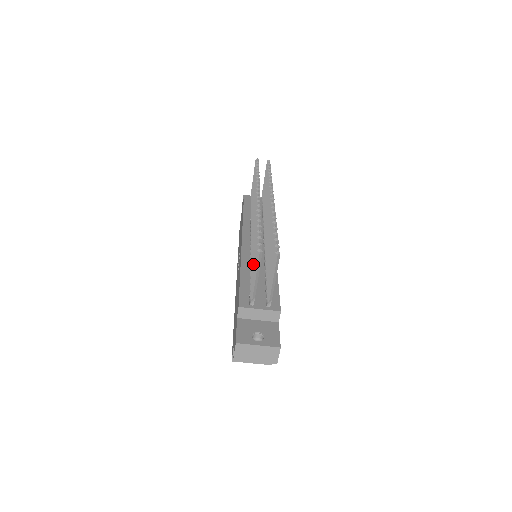
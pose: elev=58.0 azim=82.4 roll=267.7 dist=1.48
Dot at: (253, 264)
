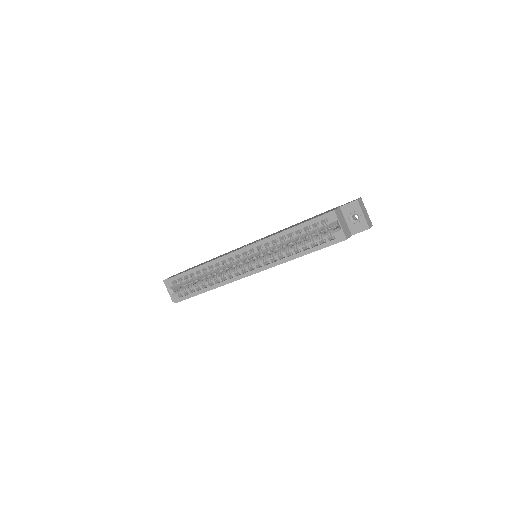
Dot at: occluded
